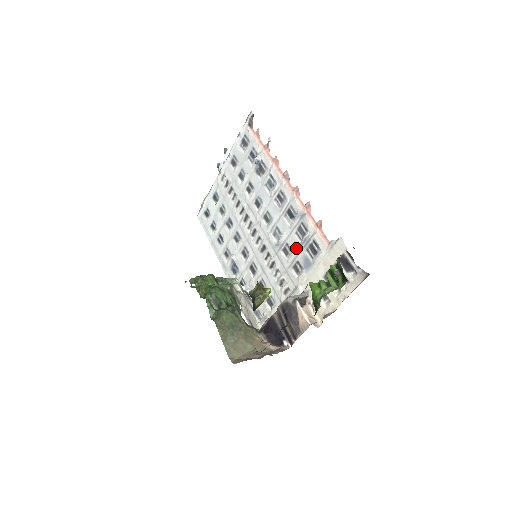
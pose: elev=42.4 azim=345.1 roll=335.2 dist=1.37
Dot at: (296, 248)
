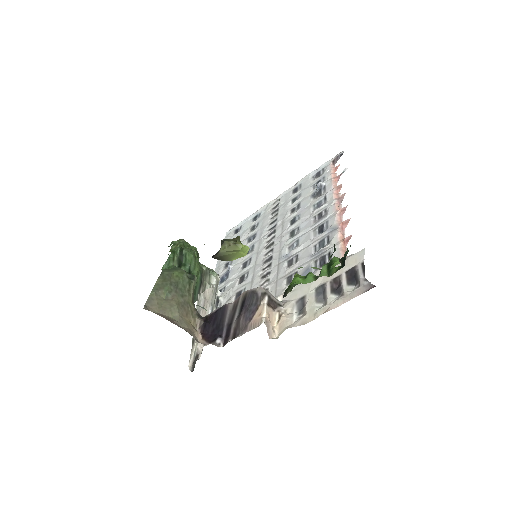
Dot at: (304, 259)
